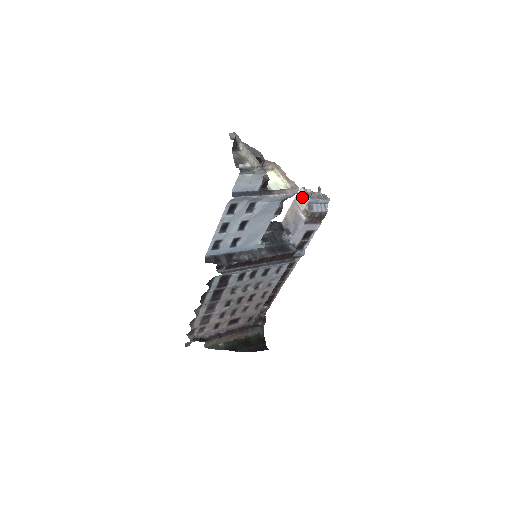
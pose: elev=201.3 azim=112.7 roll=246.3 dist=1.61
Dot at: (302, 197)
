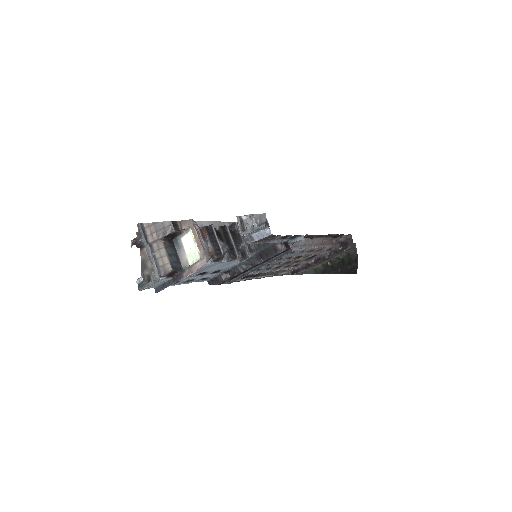
Dot at: occluded
